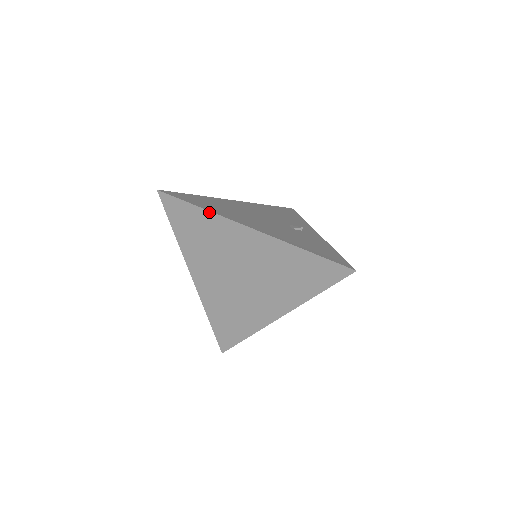
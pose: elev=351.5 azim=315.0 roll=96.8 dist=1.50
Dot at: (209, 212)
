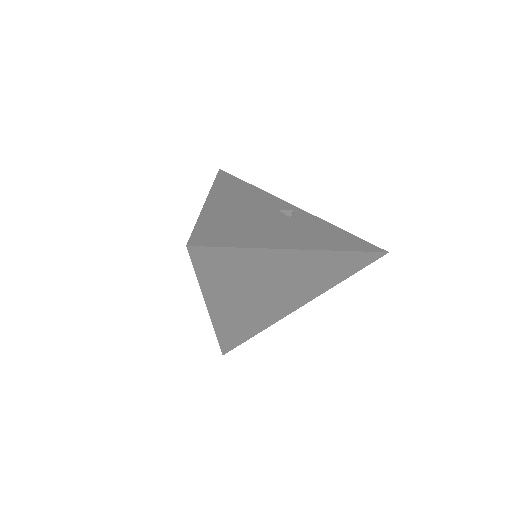
Dot at: (256, 249)
